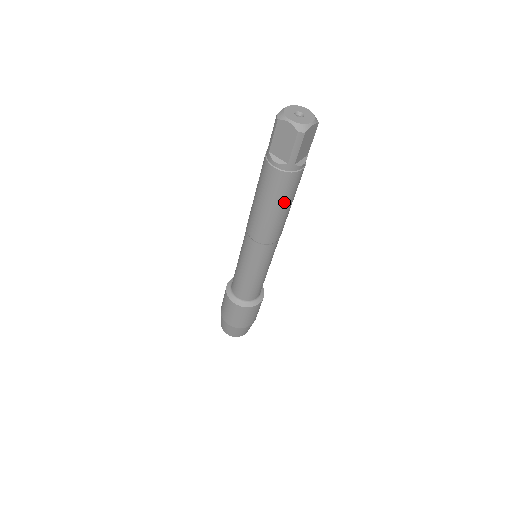
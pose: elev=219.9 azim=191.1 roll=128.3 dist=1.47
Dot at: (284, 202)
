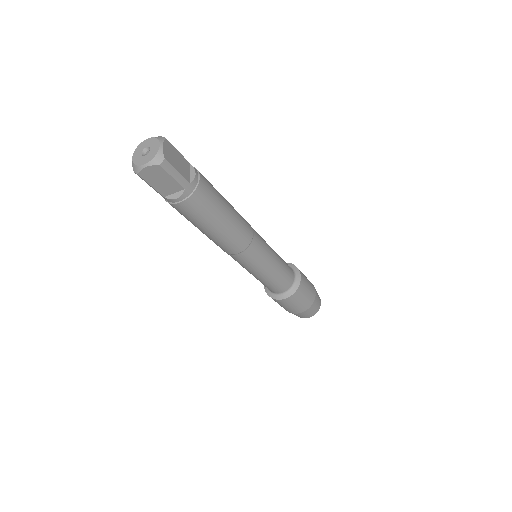
Dot at: (196, 224)
